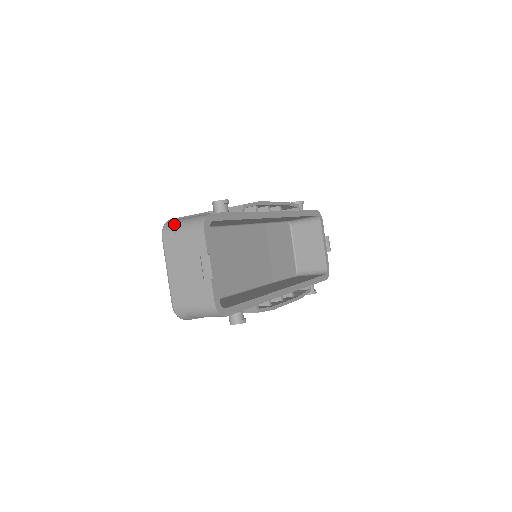
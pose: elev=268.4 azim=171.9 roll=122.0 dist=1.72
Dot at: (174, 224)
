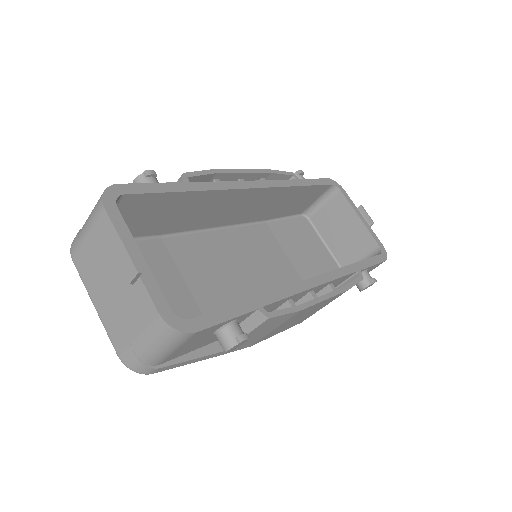
Dot at: (79, 231)
